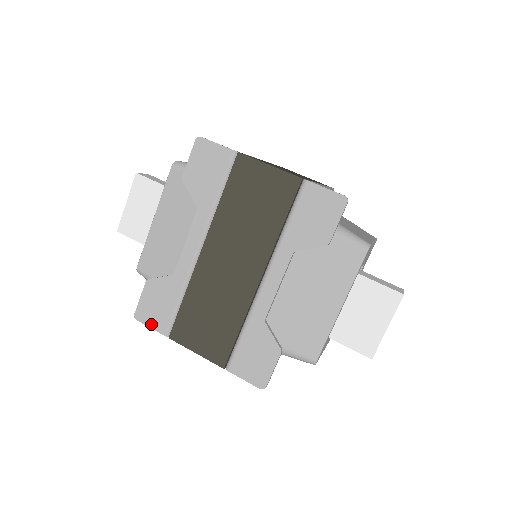
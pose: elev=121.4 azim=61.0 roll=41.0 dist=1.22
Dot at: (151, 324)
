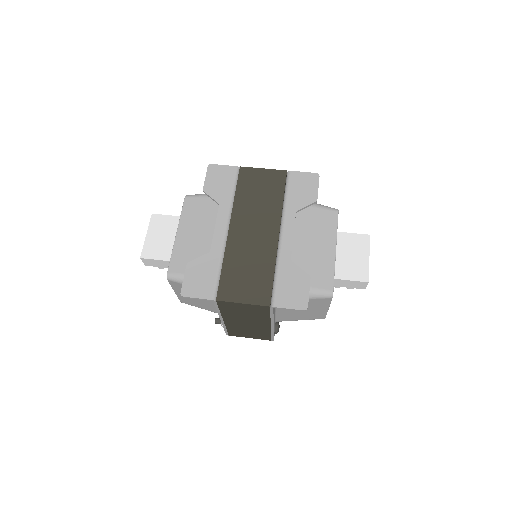
Dot at: (198, 295)
